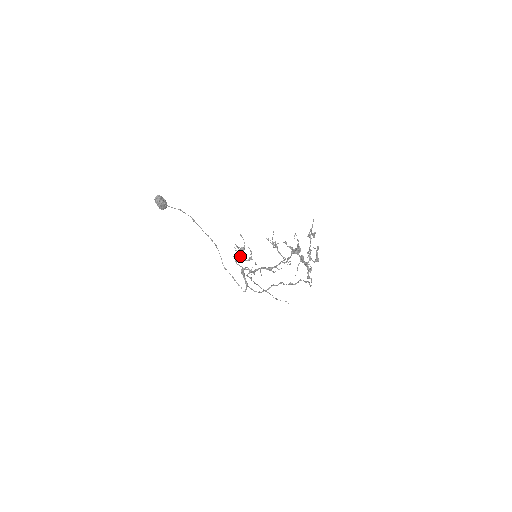
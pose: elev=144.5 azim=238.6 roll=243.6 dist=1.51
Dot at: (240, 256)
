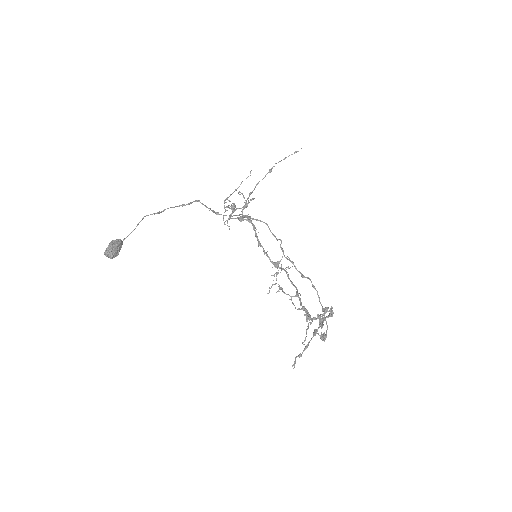
Dot at: (232, 210)
